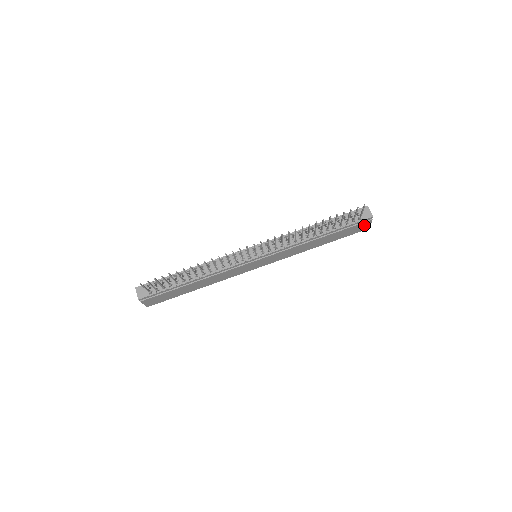
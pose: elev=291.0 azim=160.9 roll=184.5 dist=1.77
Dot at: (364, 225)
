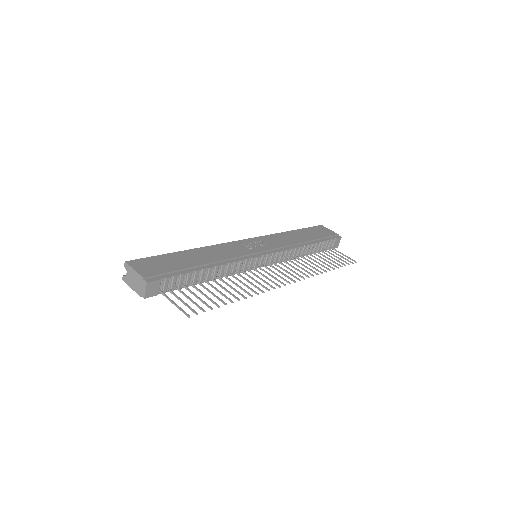
Dot at: occluded
